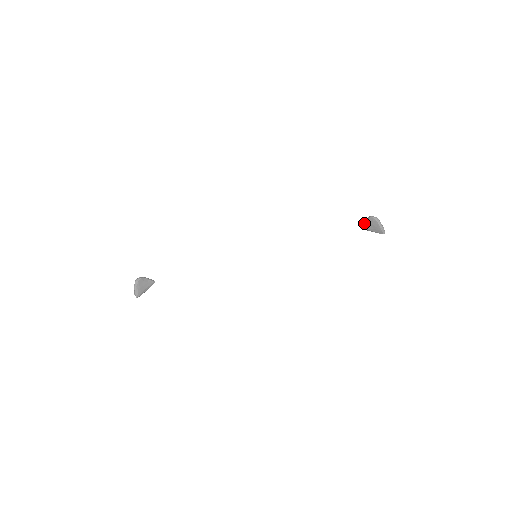
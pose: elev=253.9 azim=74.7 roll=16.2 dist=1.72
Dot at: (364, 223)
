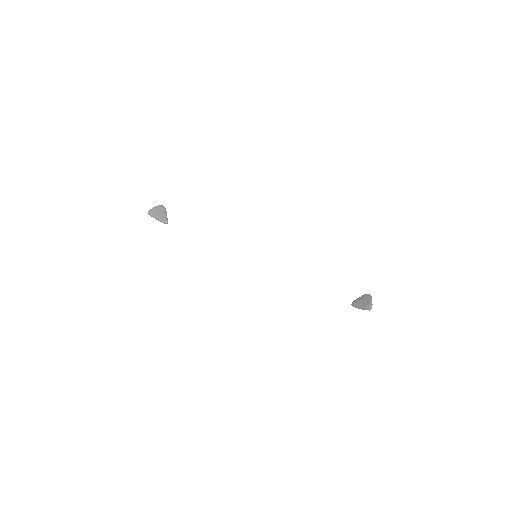
Dot at: (357, 299)
